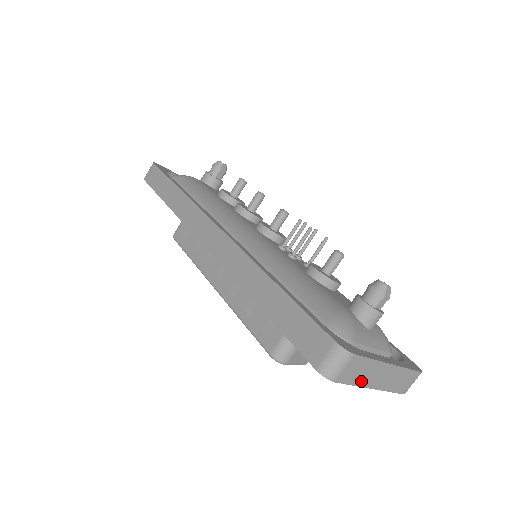
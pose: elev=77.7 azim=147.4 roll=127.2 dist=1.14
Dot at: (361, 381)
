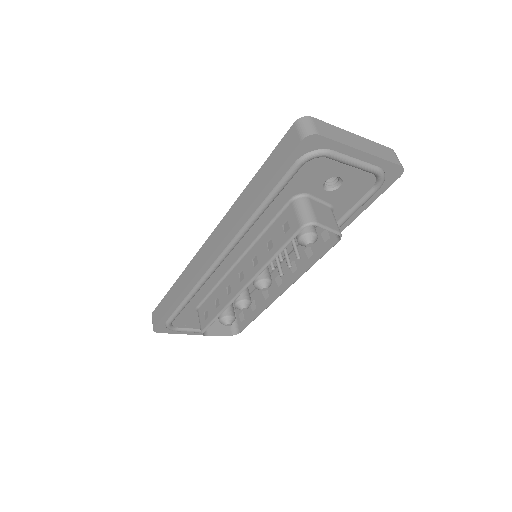
Dot at: (343, 141)
